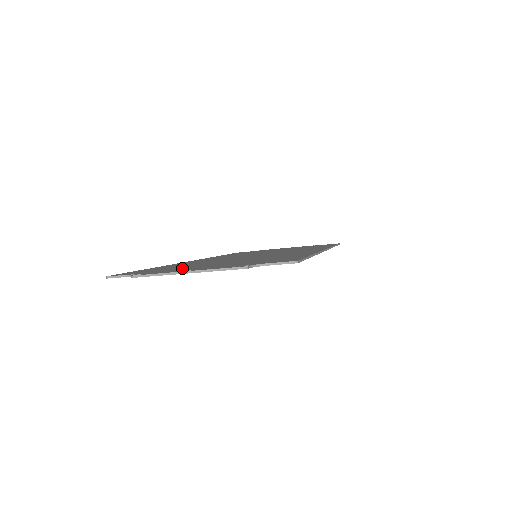
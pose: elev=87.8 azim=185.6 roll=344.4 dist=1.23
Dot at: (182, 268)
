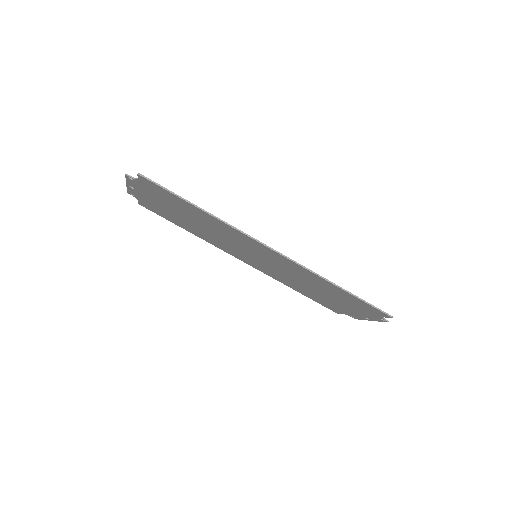
Dot at: (155, 203)
